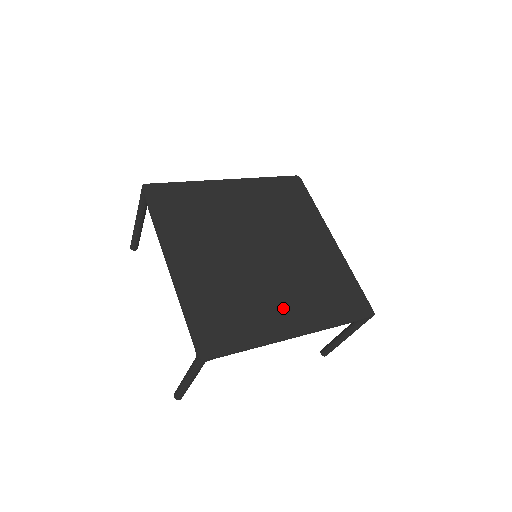
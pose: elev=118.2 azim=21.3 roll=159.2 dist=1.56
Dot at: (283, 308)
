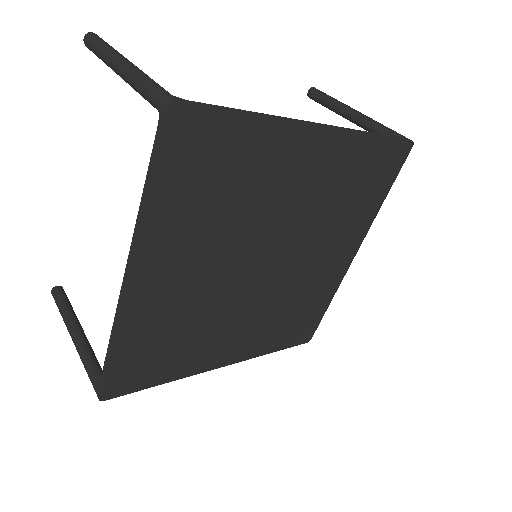
Dot at: (232, 339)
